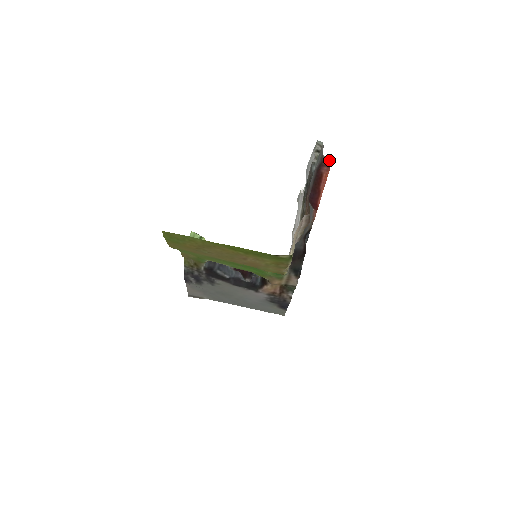
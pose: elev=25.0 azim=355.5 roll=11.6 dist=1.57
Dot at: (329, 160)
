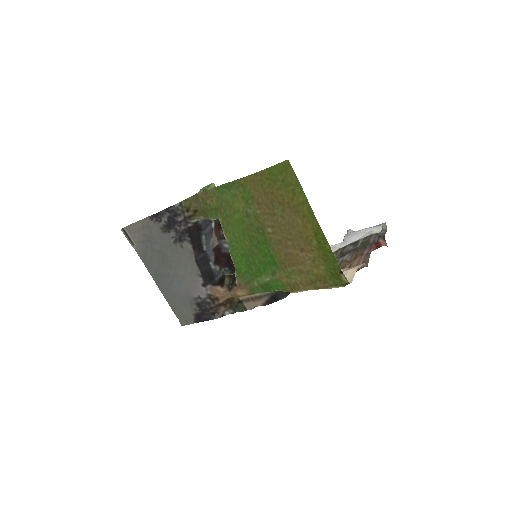
Dot at: (382, 243)
